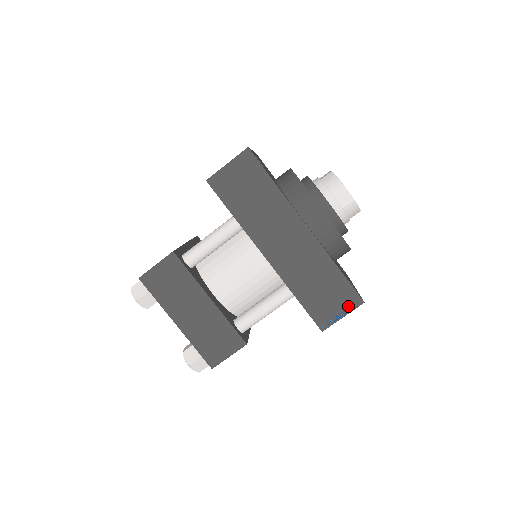
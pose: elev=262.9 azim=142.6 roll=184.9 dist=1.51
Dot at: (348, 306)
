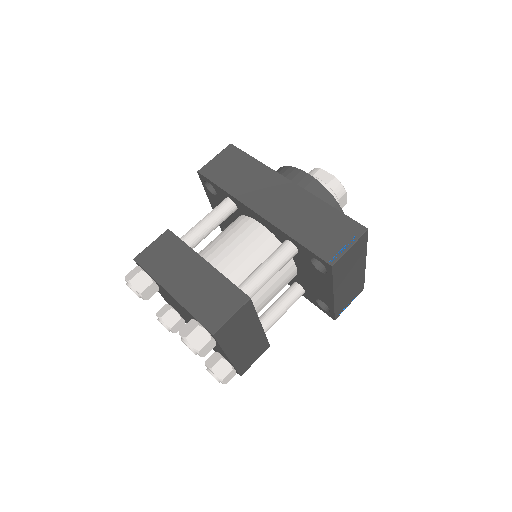
Dot at: (352, 236)
